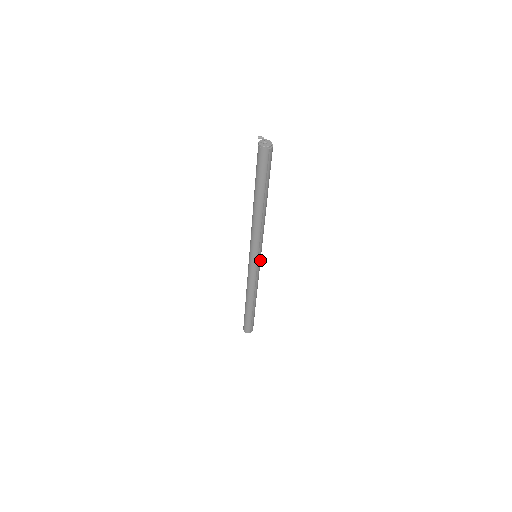
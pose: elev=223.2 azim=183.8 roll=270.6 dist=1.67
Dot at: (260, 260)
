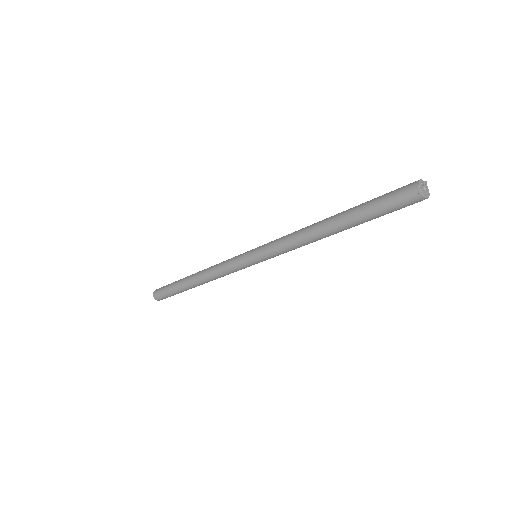
Dot at: occluded
